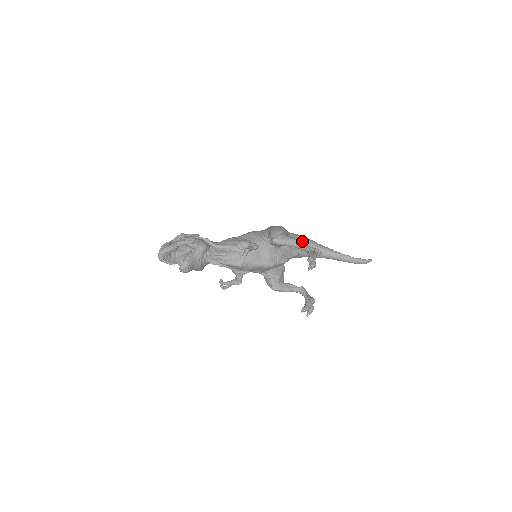
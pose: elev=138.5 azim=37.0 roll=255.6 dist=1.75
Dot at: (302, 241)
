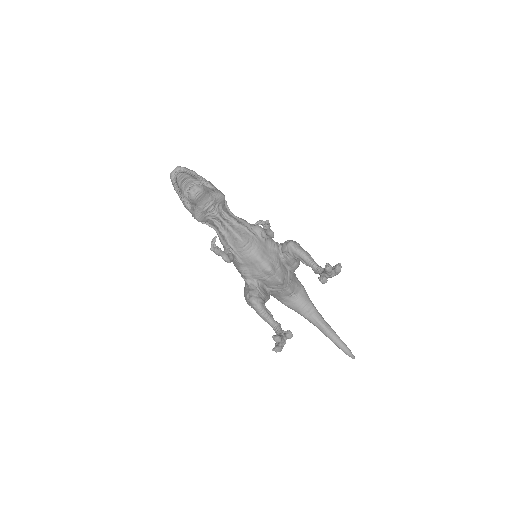
Dot at: (301, 286)
